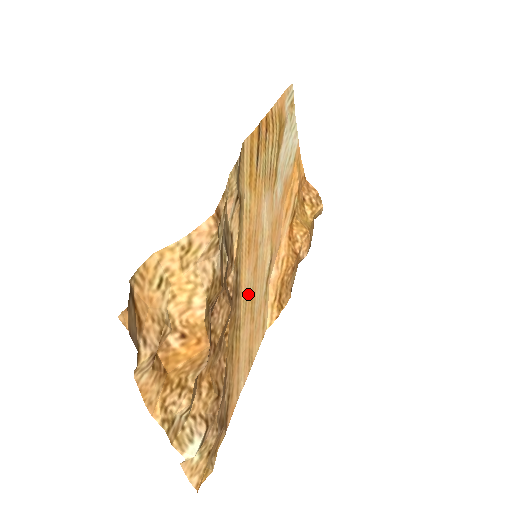
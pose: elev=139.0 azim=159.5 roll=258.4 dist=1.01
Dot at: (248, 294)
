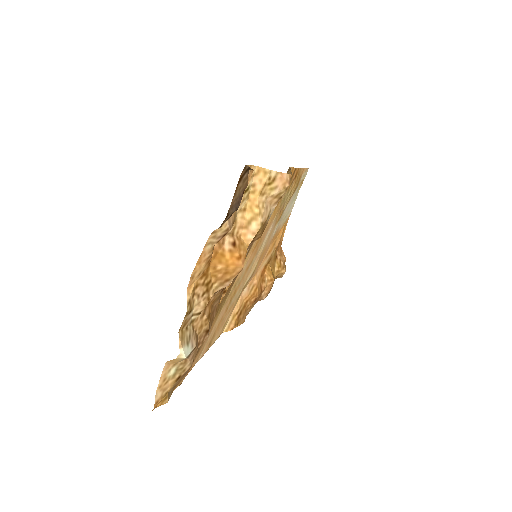
Dot at: (238, 282)
